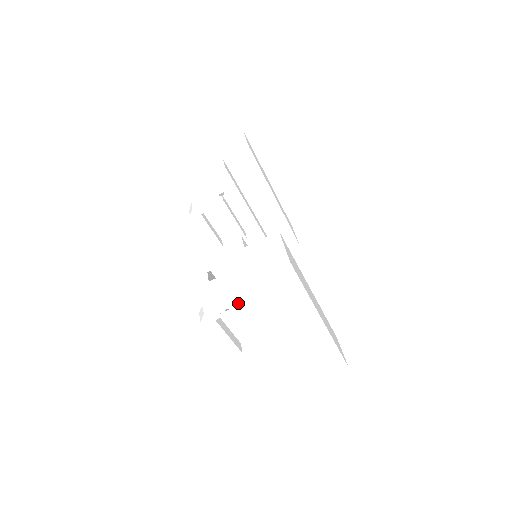
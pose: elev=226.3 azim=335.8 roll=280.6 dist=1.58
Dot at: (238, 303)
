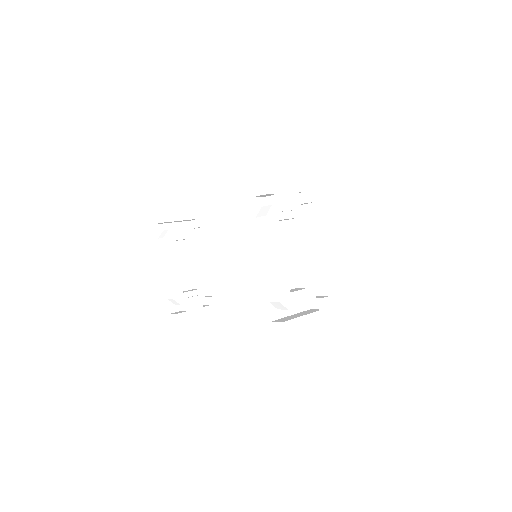
Dot at: (302, 208)
